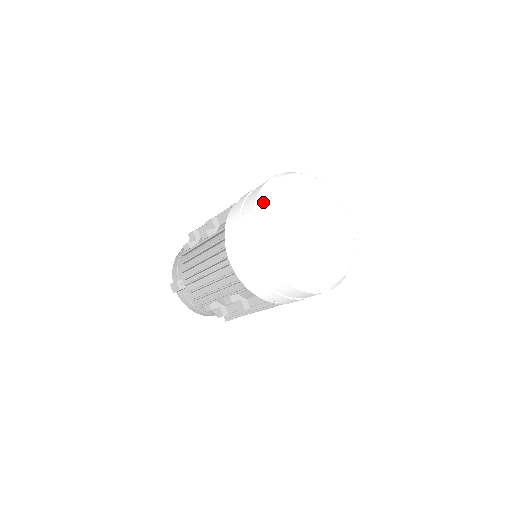
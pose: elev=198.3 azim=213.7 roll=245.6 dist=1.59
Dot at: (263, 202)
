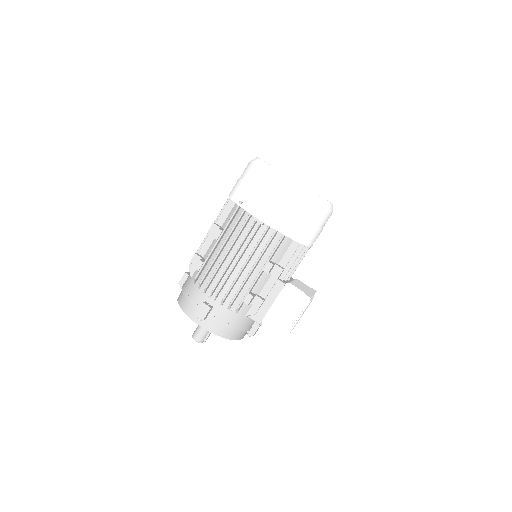
Dot at: occluded
